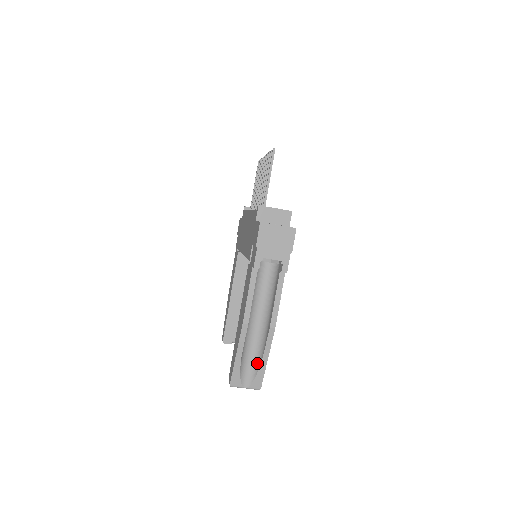
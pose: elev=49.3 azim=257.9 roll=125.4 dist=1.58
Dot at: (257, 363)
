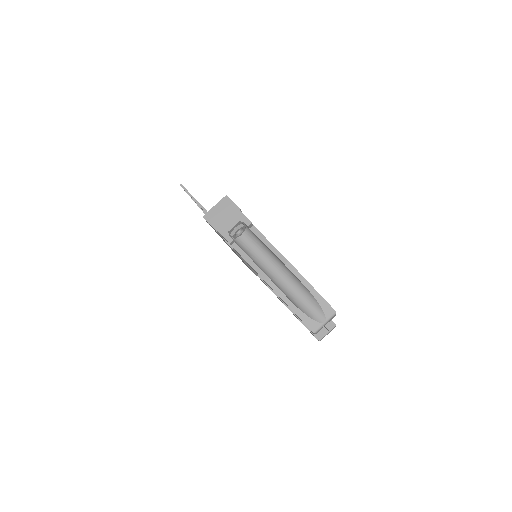
Dot at: (311, 298)
